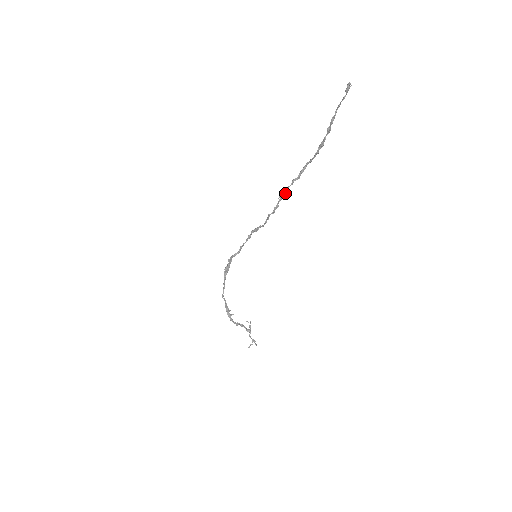
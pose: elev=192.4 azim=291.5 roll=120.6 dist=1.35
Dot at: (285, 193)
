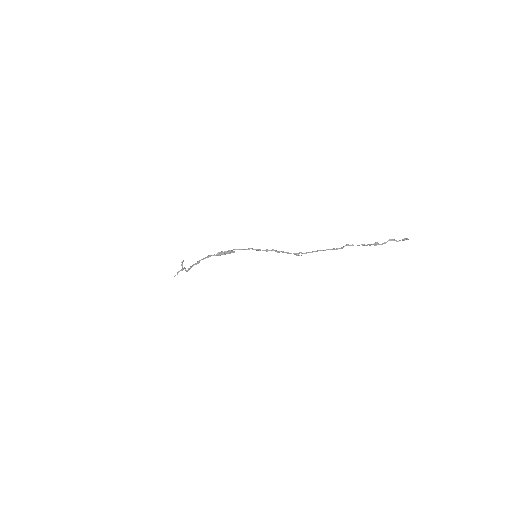
Dot at: occluded
